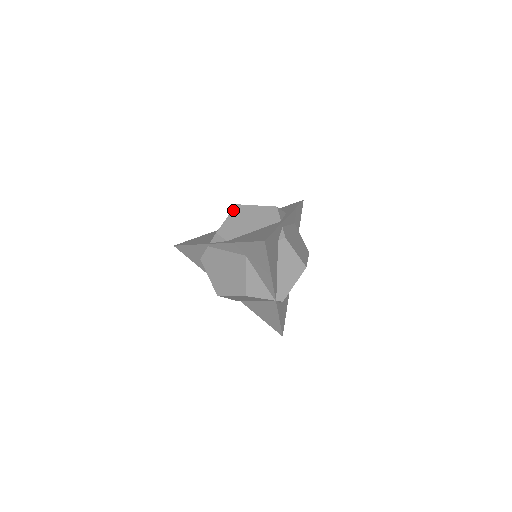
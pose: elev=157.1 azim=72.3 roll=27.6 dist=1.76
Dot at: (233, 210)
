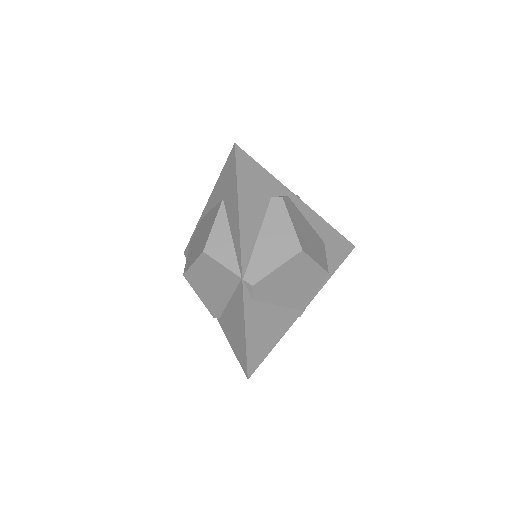
Dot at: occluded
